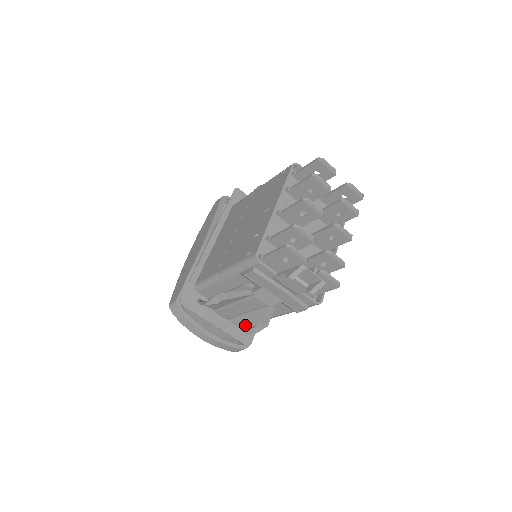
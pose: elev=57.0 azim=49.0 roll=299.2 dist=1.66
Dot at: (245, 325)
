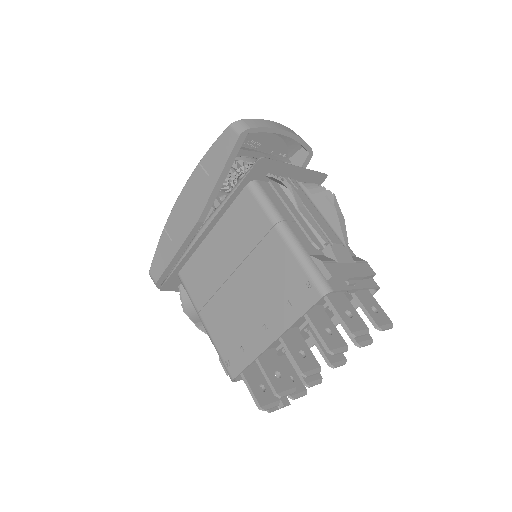
Dot at: occluded
